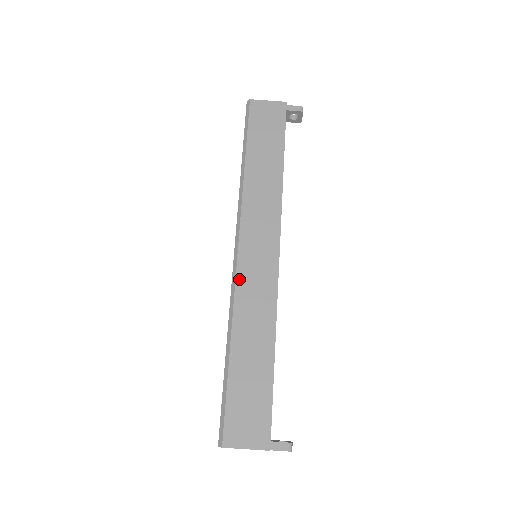
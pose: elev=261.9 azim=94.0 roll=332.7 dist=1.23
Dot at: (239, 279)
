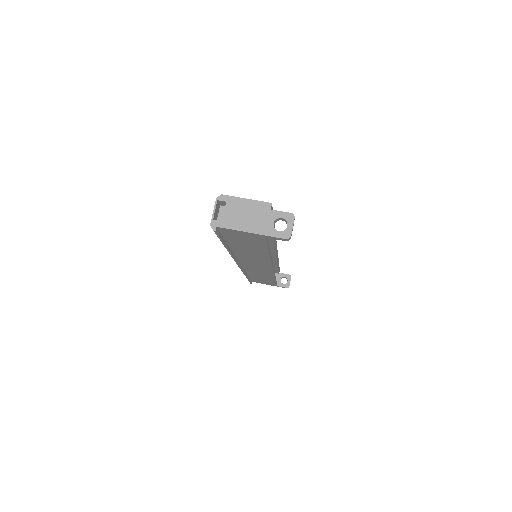
Dot at: occluded
